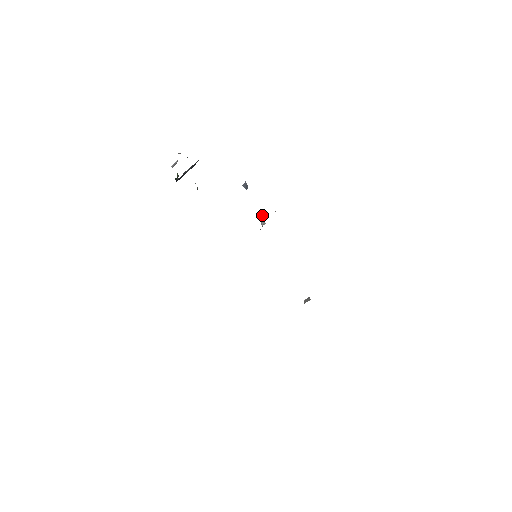
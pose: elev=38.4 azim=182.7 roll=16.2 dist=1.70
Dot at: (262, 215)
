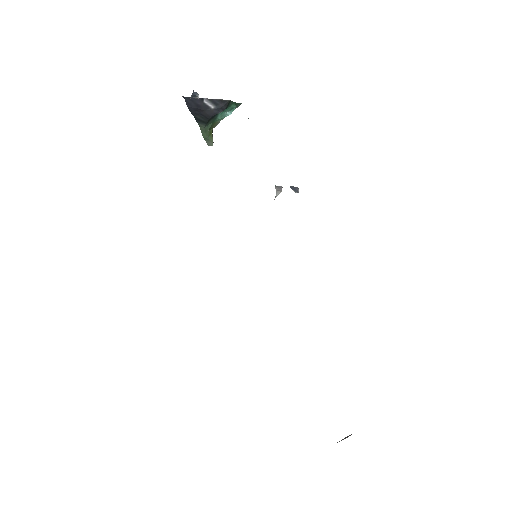
Dot at: (280, 186)
